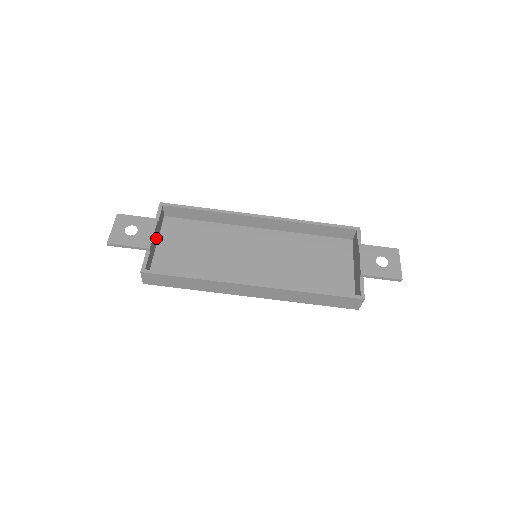
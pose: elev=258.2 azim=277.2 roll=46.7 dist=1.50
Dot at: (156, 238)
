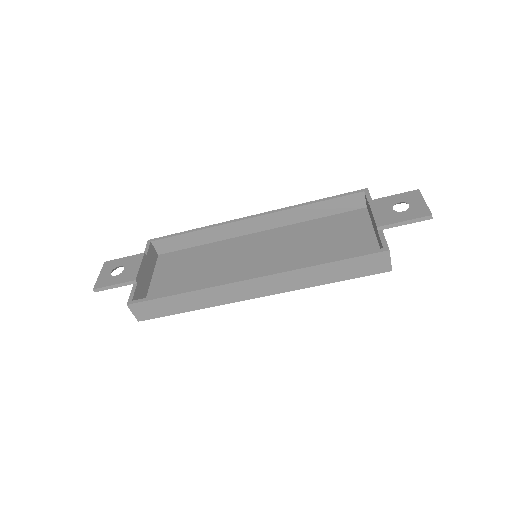
Dot at: (148, 274)
